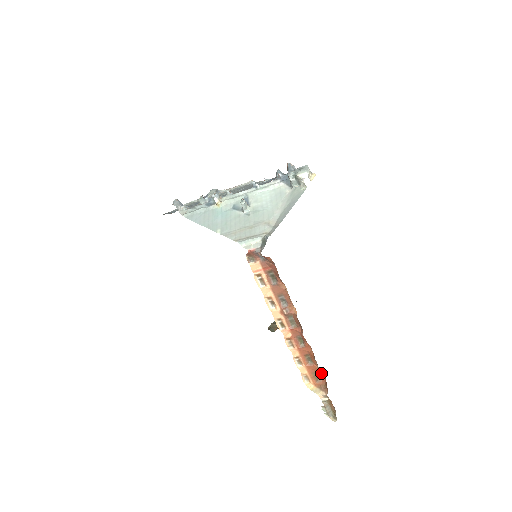
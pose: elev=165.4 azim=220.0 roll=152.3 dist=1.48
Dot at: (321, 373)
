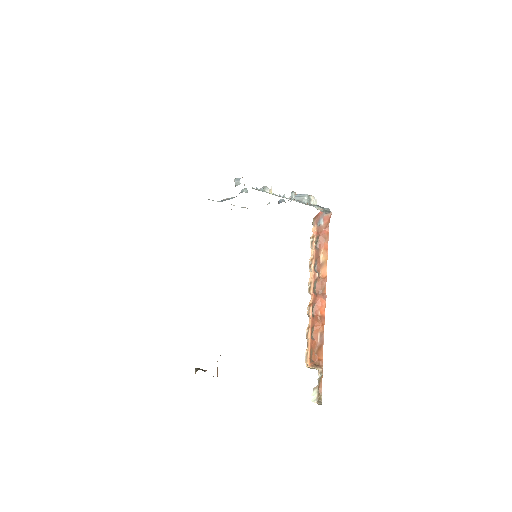
Dot at: (314, 351)
